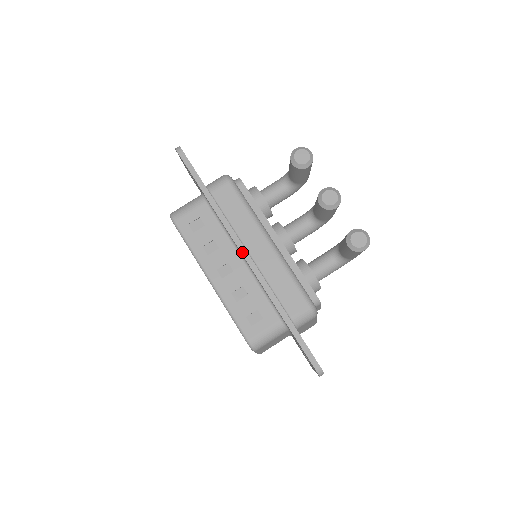
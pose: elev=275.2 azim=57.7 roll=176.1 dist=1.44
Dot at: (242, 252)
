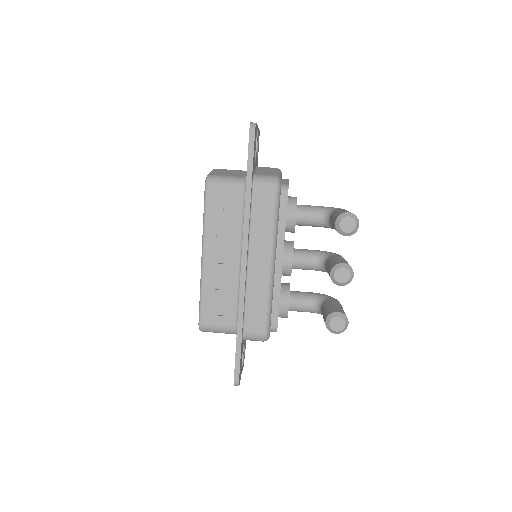
Dot at: (243, 258)
